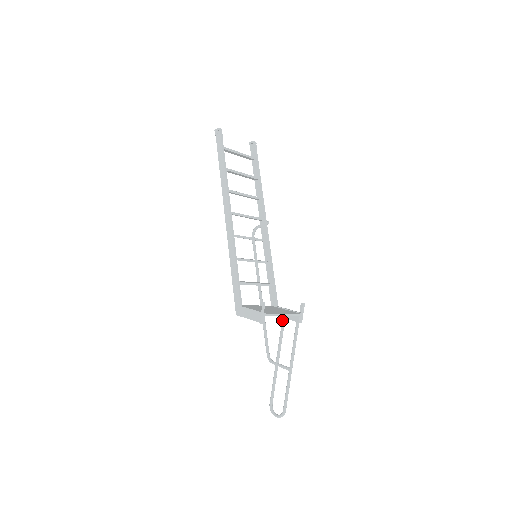
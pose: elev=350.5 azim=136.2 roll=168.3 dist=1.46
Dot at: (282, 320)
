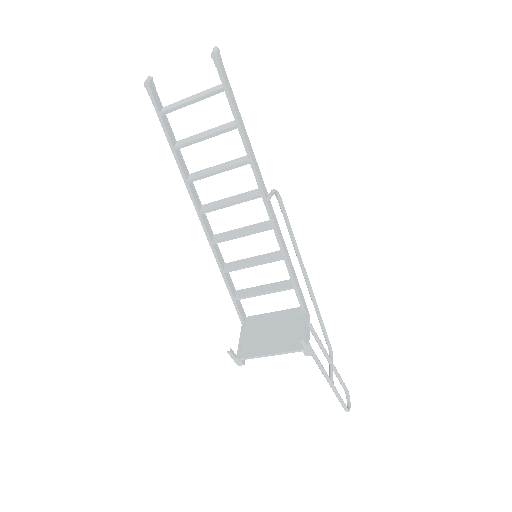
Dot at: (311, 331)
